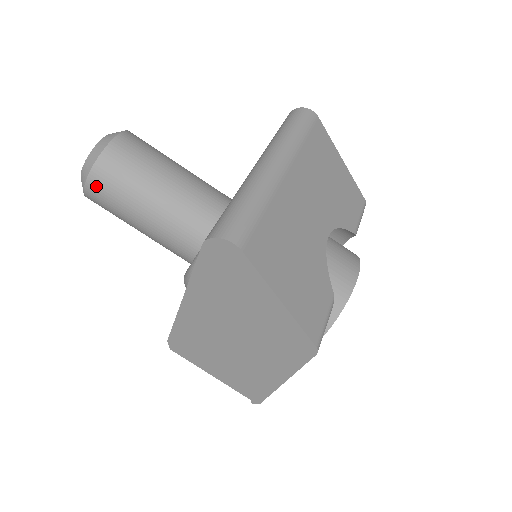
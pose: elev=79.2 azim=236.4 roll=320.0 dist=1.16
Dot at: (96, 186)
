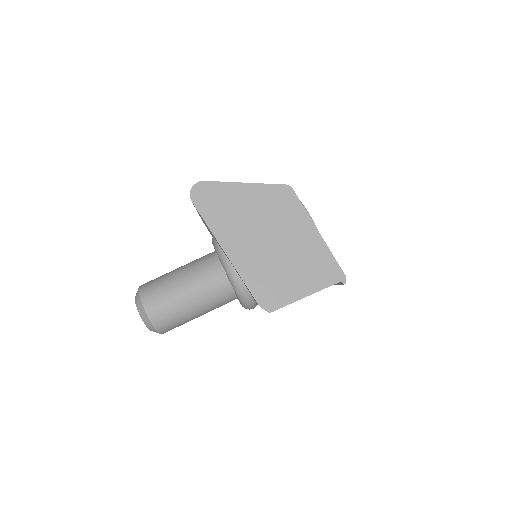
Dot at: (150, 302)
